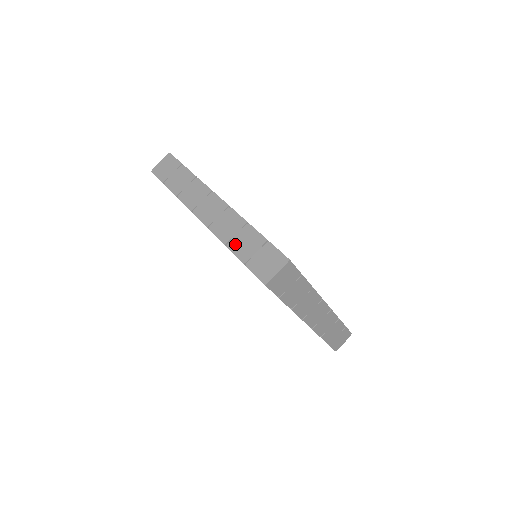
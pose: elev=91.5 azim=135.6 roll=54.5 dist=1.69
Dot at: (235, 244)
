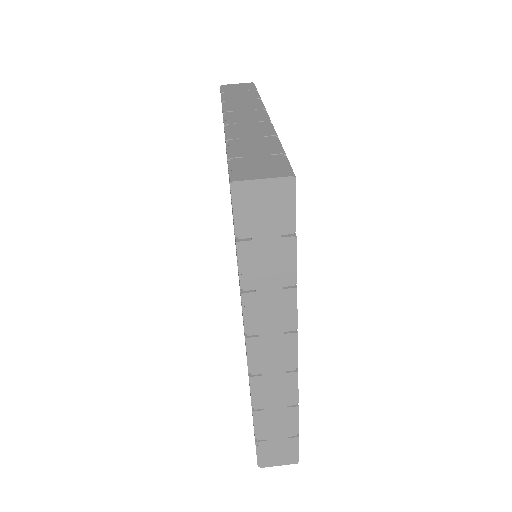
Dot at: (239, 142)
